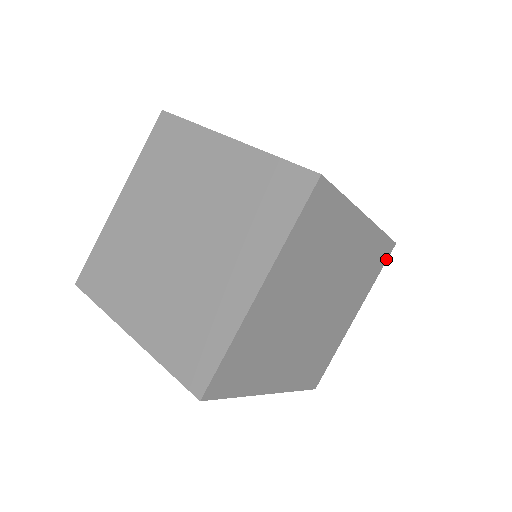
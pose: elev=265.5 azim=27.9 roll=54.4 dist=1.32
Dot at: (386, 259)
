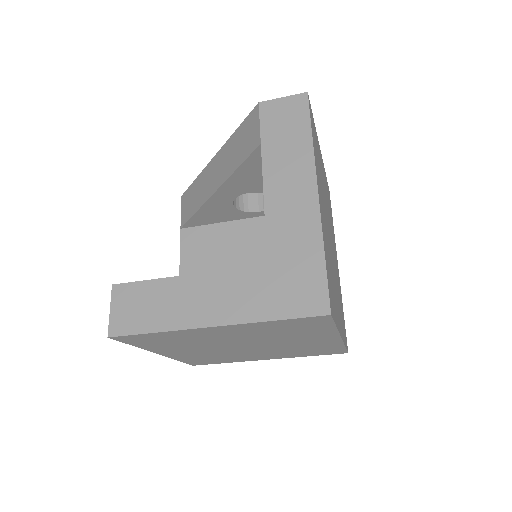
Dot at: occluded
